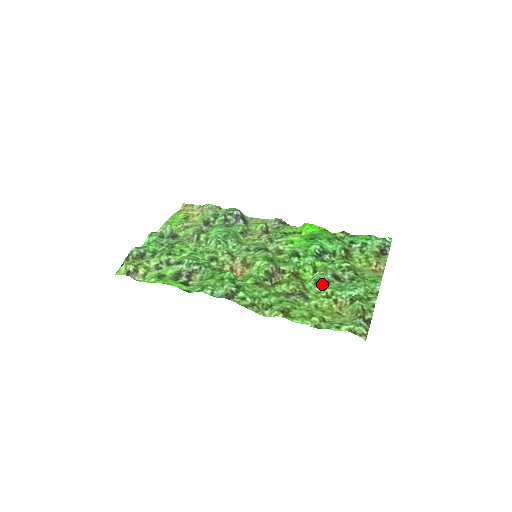
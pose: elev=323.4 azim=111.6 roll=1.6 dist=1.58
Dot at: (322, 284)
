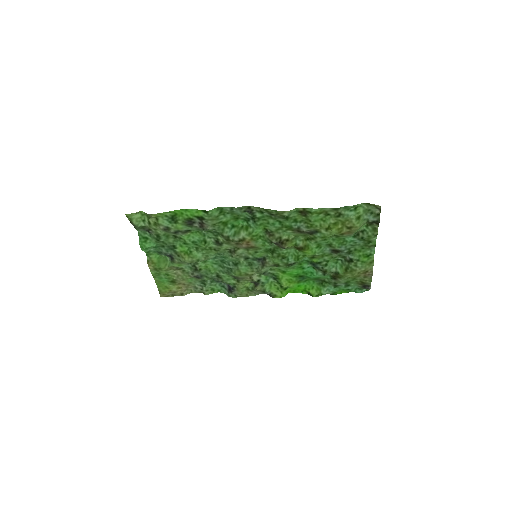
Dot at: (325, 244)
